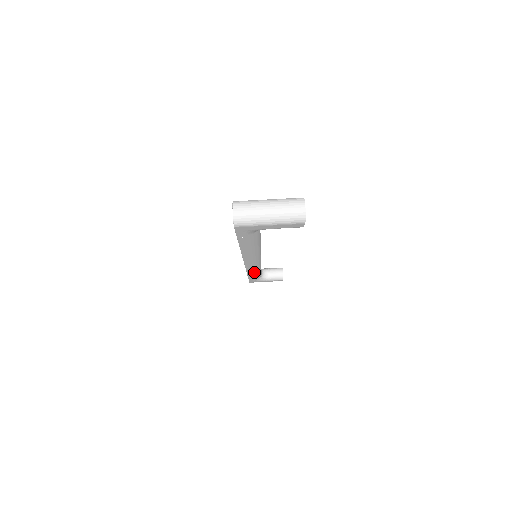
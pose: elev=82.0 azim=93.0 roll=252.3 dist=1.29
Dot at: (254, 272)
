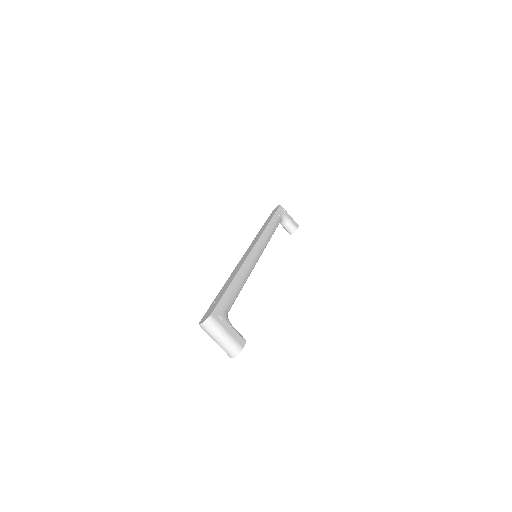
Dot at: occluded
